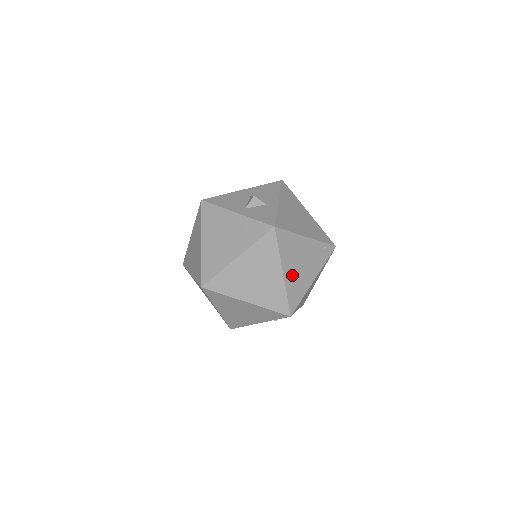
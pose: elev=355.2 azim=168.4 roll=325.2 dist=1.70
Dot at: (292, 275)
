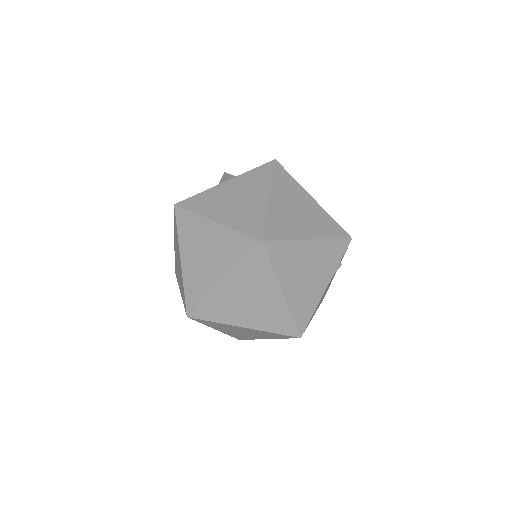
Dot at: occluded
